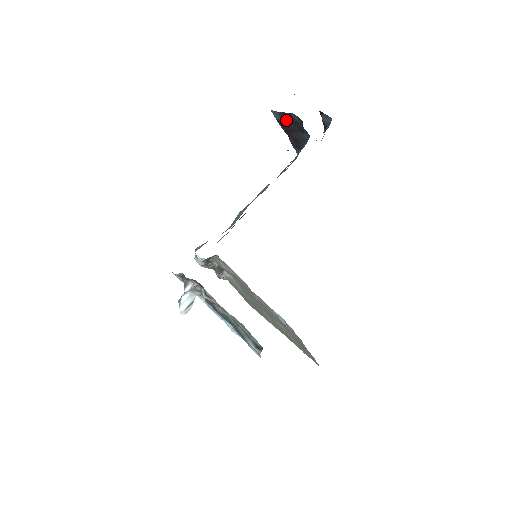
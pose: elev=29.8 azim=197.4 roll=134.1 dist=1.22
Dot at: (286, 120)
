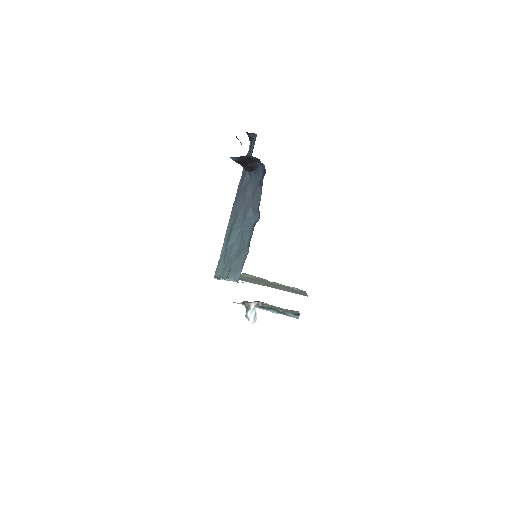
Dot at: (243, 160)
